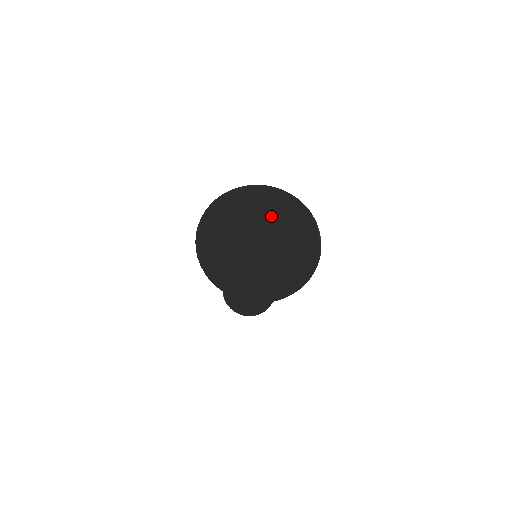
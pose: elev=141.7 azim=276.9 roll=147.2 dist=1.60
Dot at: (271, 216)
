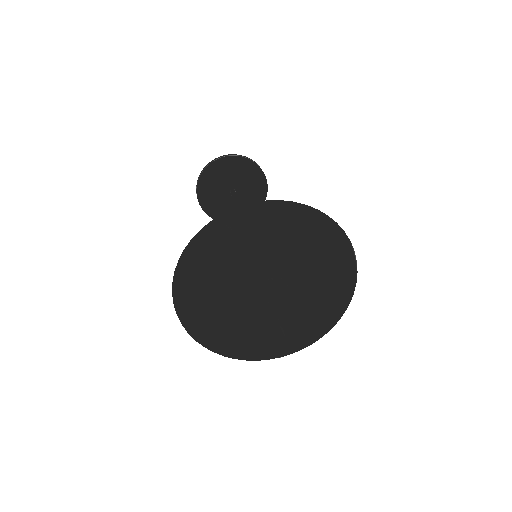
Dot at: (293, 313)
